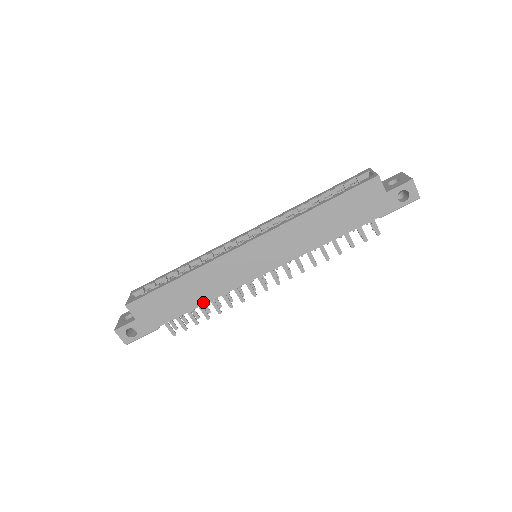
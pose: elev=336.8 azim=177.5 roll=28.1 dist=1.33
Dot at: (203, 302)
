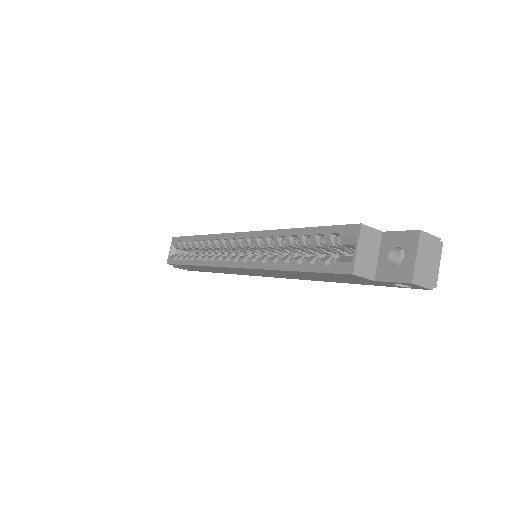
Dot at: (226, 273)
